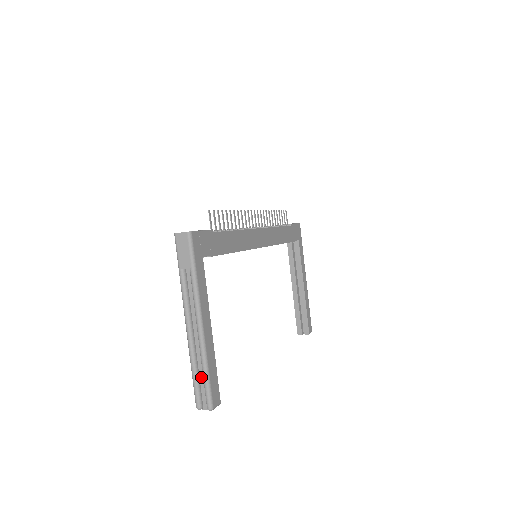
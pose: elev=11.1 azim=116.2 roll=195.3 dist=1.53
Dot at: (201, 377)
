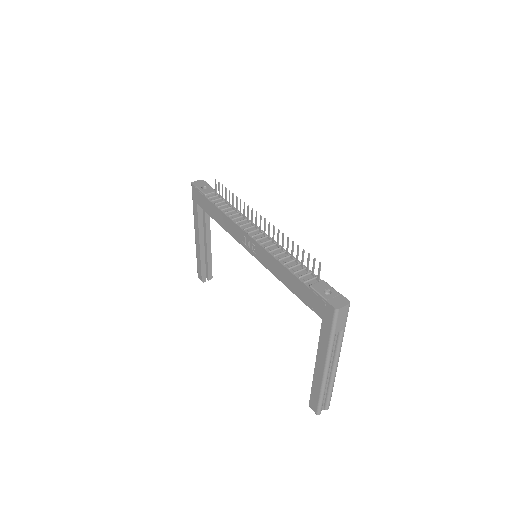
Dot at: (324, 395)
